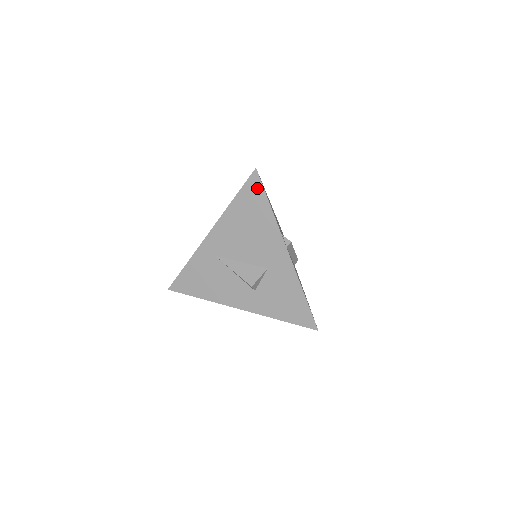
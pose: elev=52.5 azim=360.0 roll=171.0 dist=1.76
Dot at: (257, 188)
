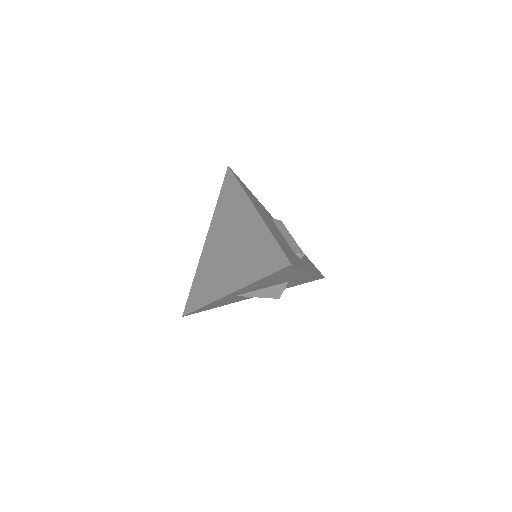
Dot at: (289, 269)
